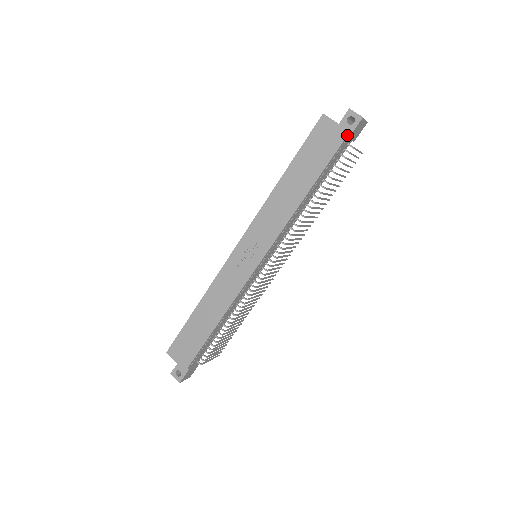
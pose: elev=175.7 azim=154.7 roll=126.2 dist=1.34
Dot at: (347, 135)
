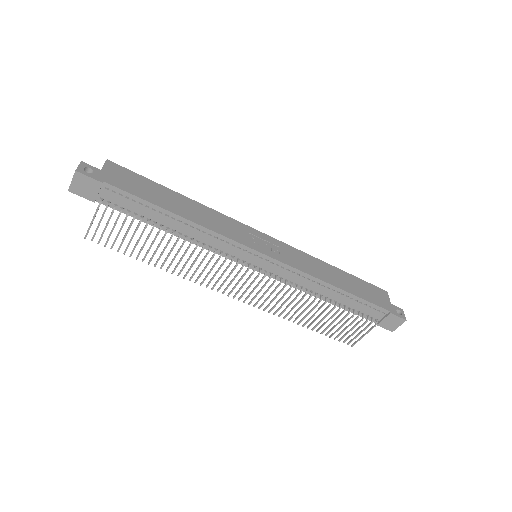
Dot at: (391, 311)
